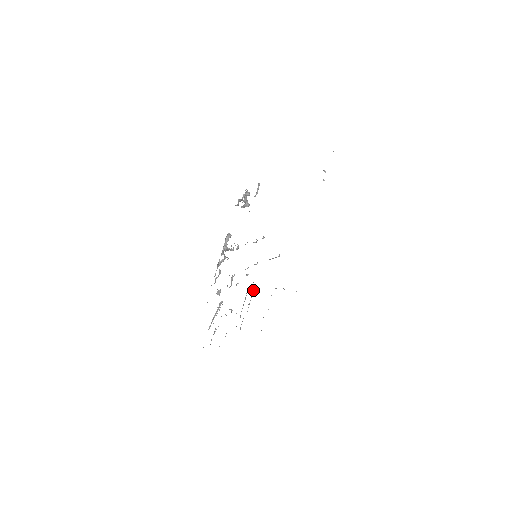
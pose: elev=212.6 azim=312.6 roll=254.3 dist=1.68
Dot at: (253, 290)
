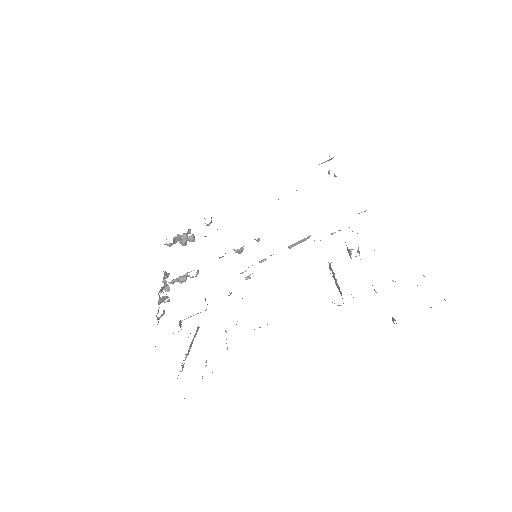
Dot at: occluded
